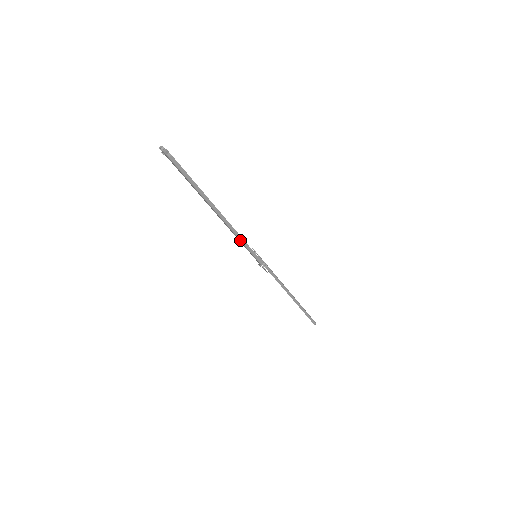
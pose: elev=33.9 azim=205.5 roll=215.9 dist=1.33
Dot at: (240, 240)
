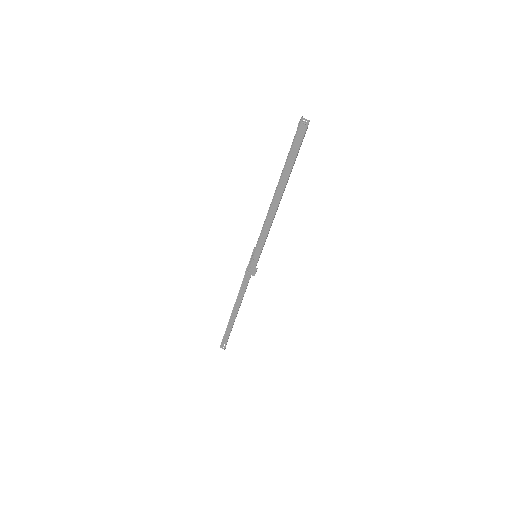
Dot at: (268, 233)
